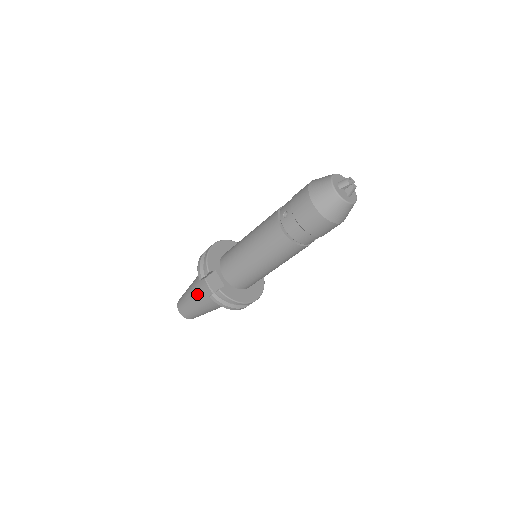
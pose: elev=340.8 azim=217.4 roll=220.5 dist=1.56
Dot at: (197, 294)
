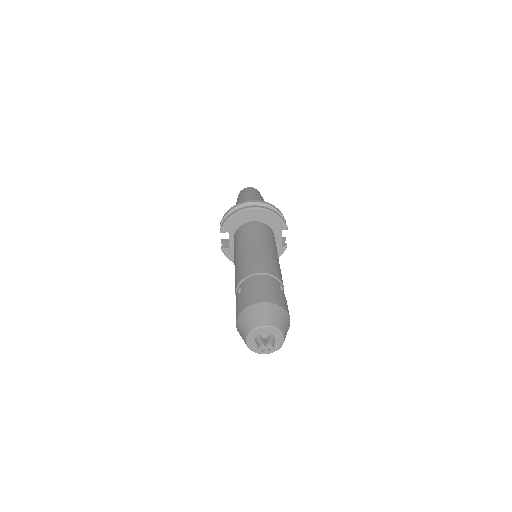
Dot at: occluded
